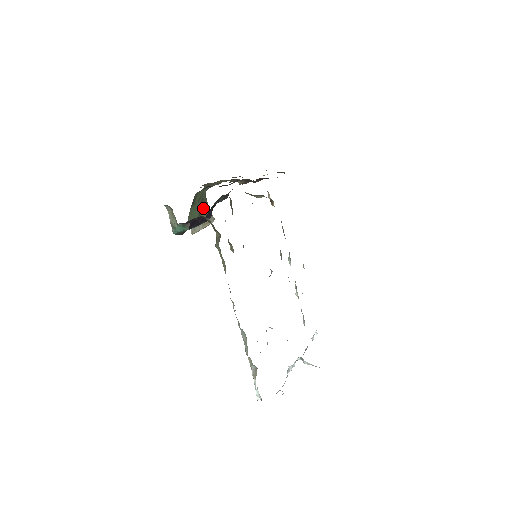
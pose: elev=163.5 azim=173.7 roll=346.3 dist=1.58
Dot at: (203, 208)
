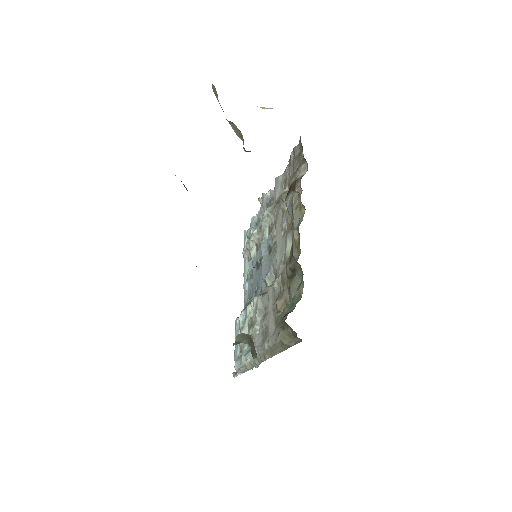
Dot at: occluded
